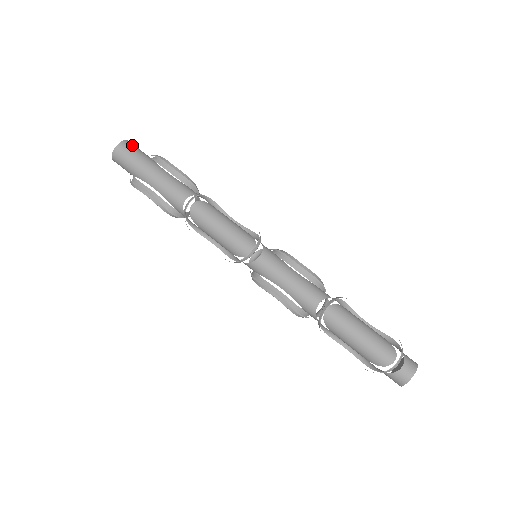
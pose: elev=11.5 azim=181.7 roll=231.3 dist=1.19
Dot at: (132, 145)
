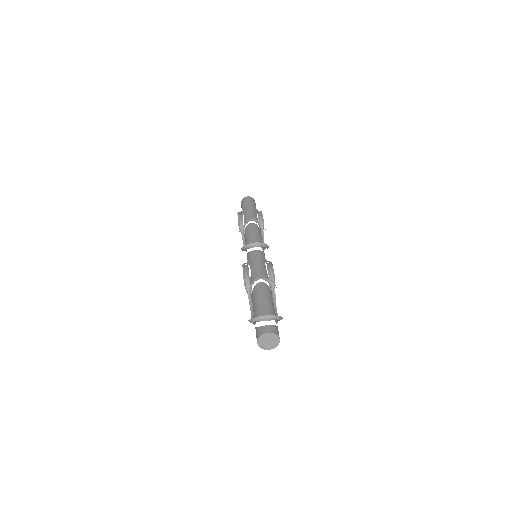
Dot at: (254, 201)
